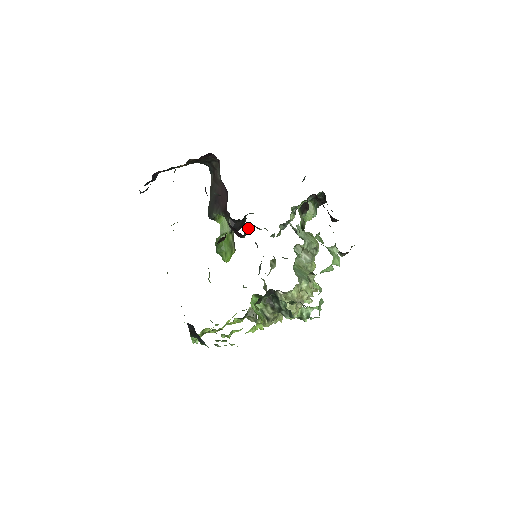
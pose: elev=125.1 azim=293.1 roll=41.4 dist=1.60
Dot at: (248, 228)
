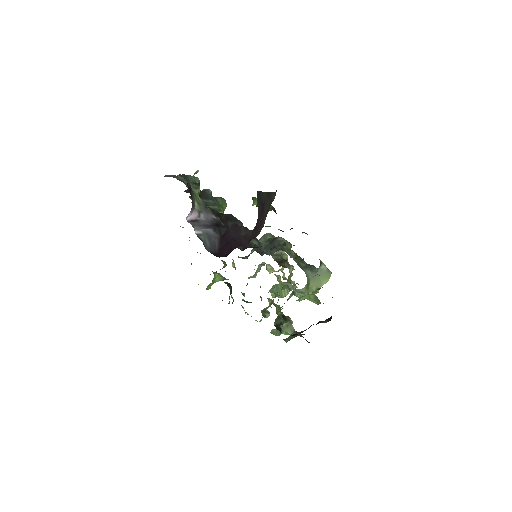
Dot at: occluded
